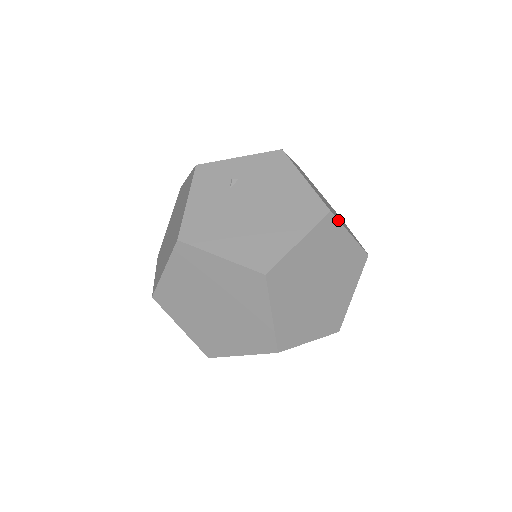
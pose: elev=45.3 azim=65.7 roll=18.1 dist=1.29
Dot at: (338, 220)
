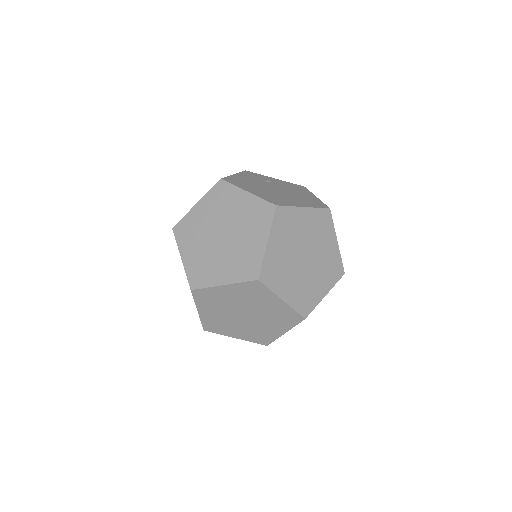
Dot at: occluded
